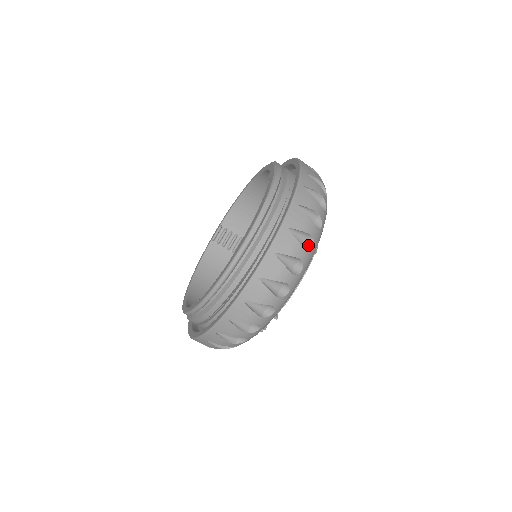
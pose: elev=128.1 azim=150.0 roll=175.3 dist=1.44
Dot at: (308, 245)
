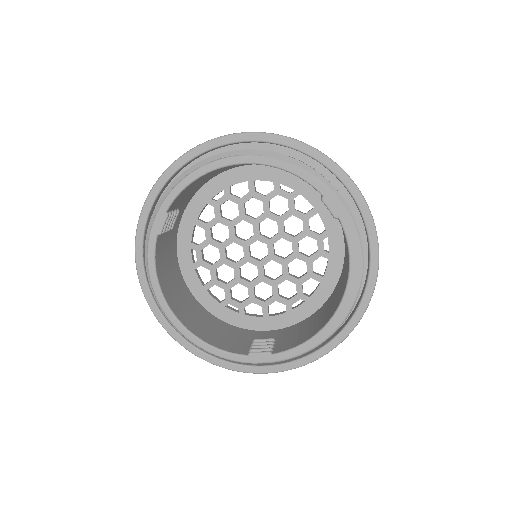
Dot at: occluded
